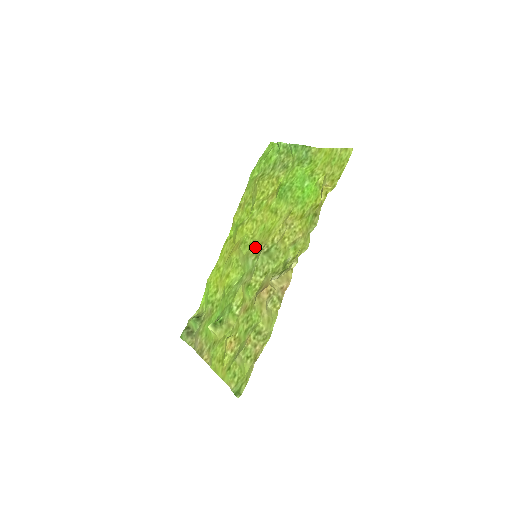
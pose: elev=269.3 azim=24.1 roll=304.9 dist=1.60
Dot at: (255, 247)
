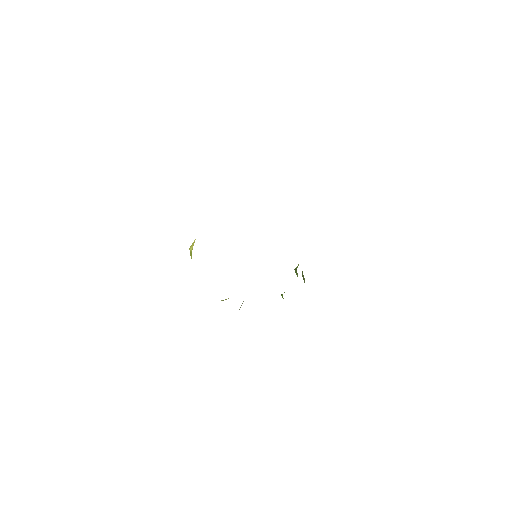
Dot at: occluded
